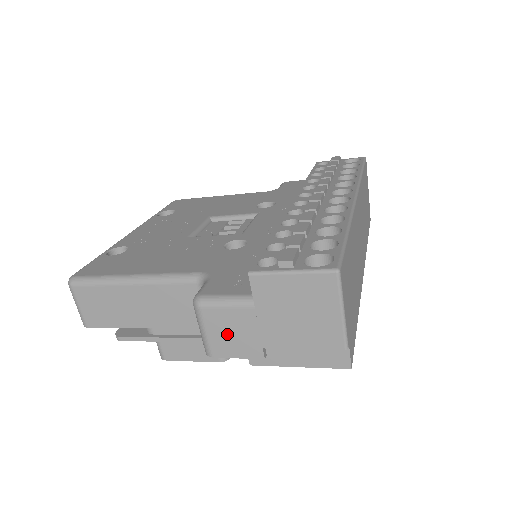
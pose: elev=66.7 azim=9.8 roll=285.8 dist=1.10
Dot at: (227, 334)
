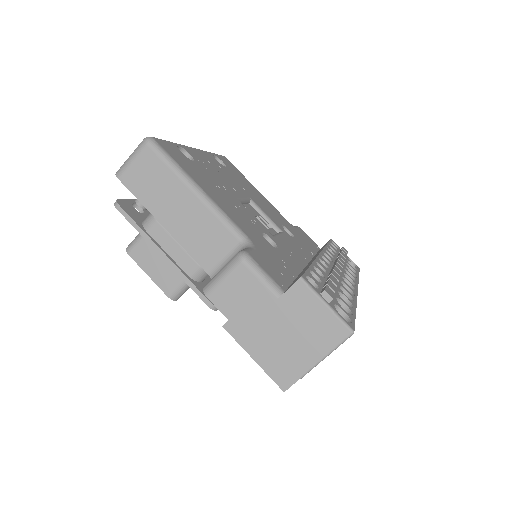
Dot at: (237, 294)
